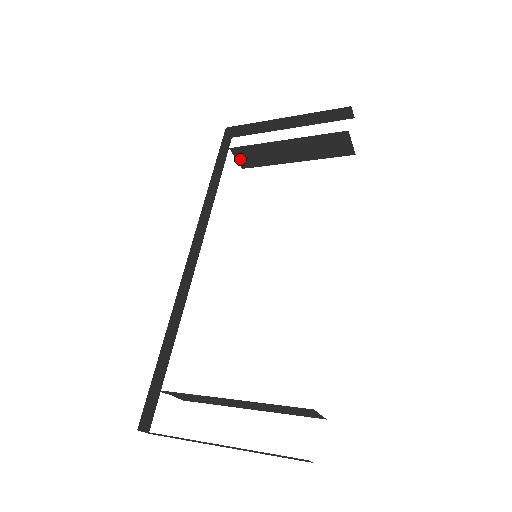
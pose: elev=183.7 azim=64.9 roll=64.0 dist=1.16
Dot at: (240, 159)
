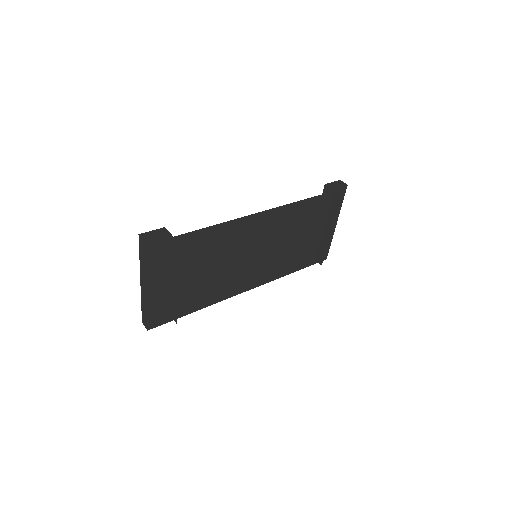
Dot at: (316, 258)
